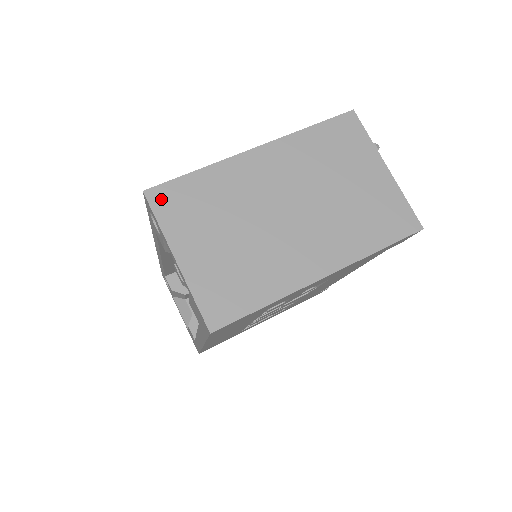
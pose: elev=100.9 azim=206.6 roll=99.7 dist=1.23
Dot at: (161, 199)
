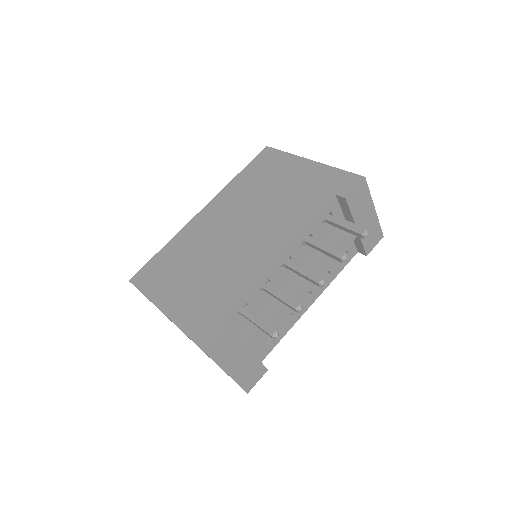
Dot at: occluded
